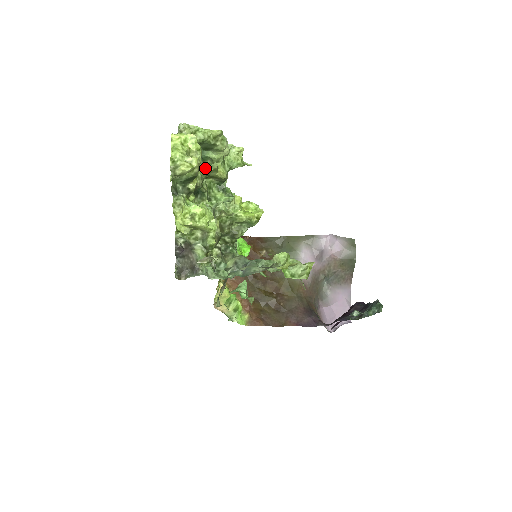
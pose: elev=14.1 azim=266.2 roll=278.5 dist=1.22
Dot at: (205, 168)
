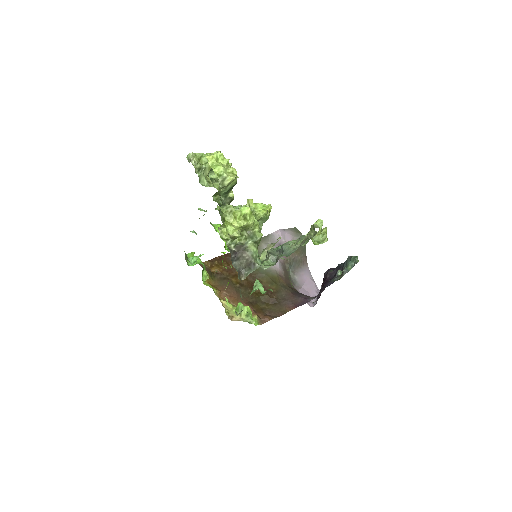
Dot at: occluded
